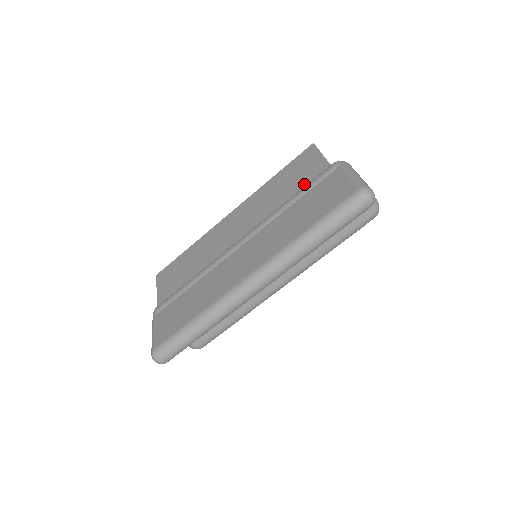
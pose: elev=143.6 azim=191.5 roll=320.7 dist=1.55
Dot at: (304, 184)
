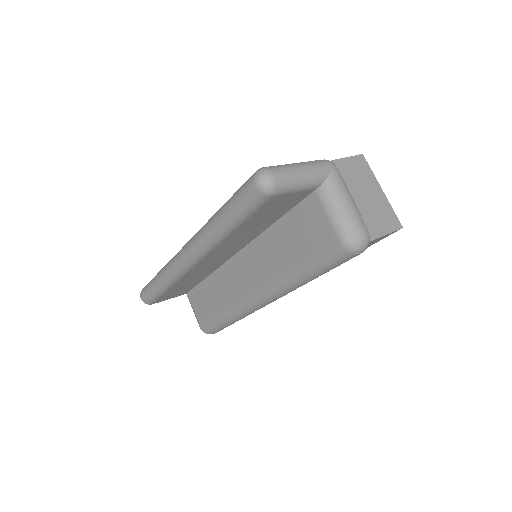
Dot at: occluded
